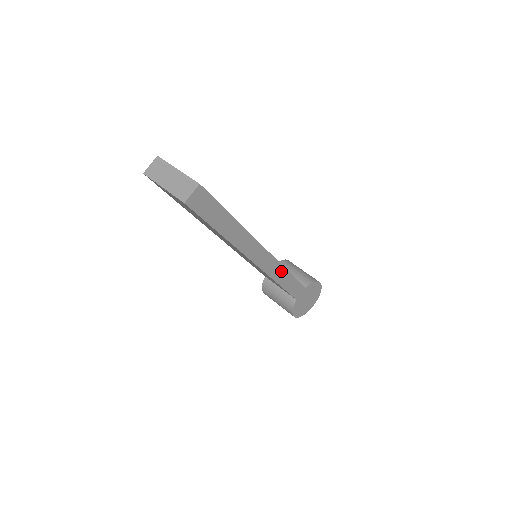
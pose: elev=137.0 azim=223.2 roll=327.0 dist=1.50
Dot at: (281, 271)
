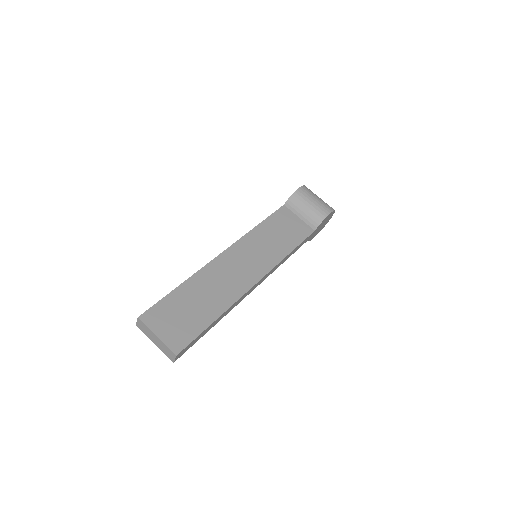
Dot at: (281, 262)
